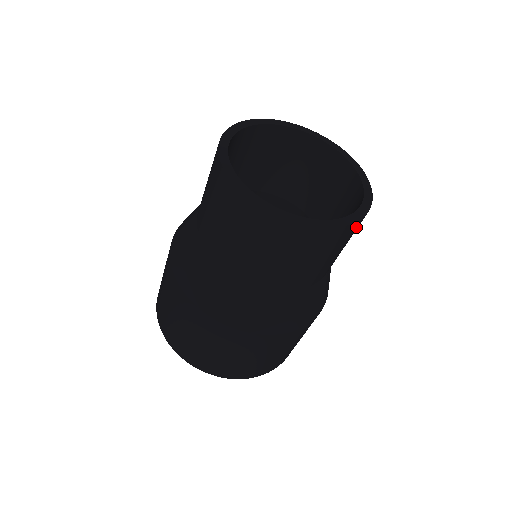
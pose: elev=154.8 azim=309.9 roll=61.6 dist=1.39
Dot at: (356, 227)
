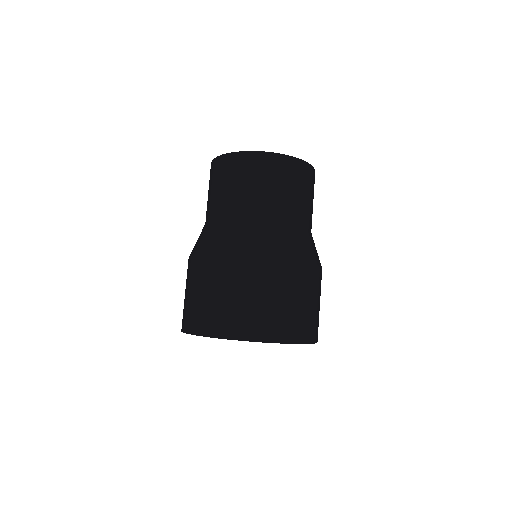
Dot at: occluded
